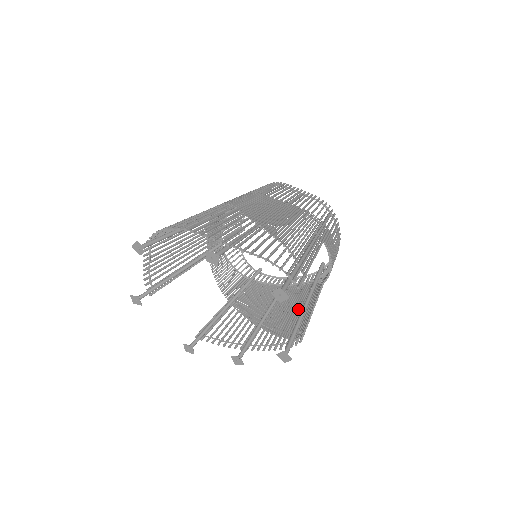
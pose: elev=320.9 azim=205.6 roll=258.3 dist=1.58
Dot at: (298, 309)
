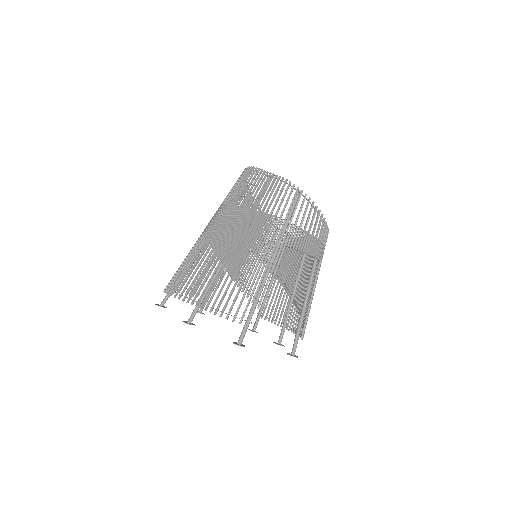
Dot at: occluded
